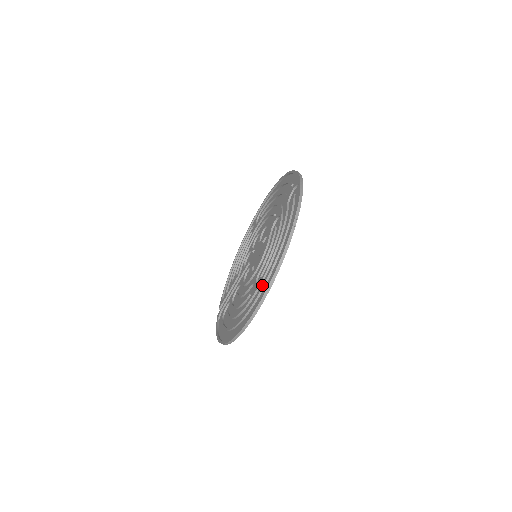
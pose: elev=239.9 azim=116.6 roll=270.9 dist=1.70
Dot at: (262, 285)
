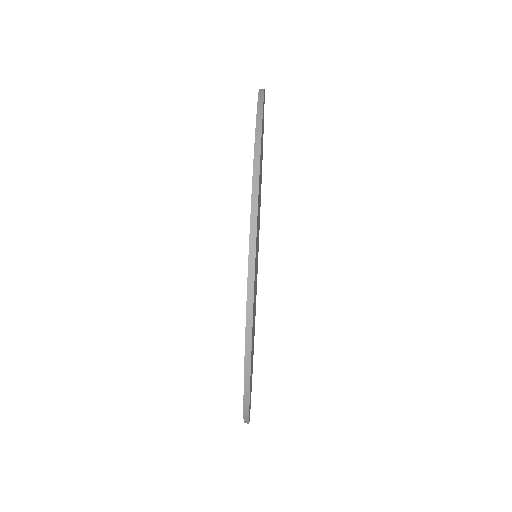
Dot at: occluded
